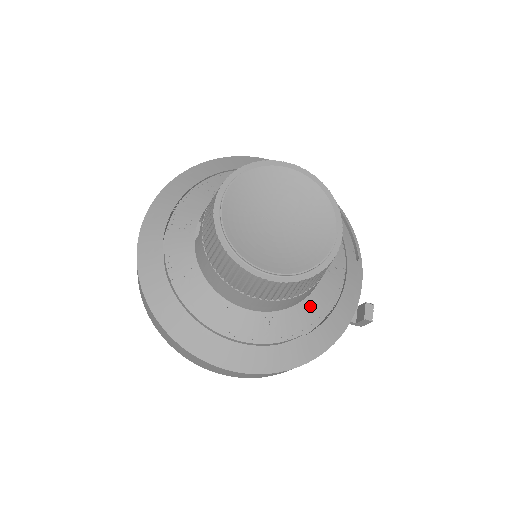
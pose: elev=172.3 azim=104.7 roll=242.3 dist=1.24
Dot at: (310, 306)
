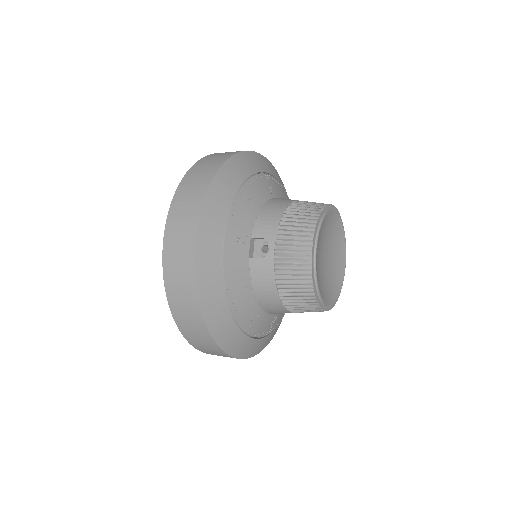
Dot at: occluded
